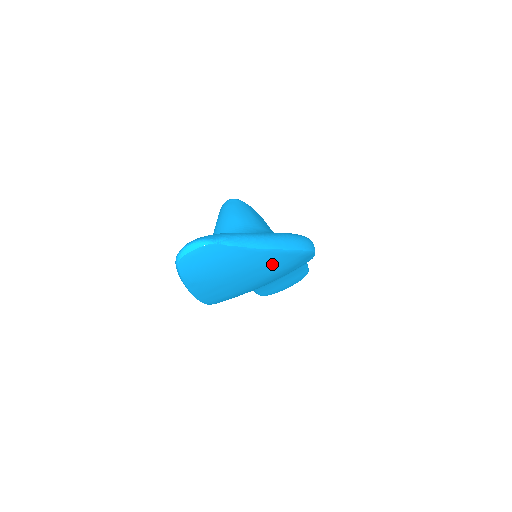
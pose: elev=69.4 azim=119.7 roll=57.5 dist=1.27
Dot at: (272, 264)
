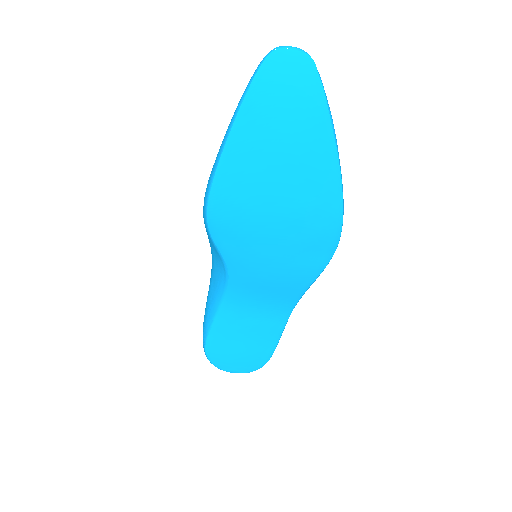
Dot at: (315, 180)
